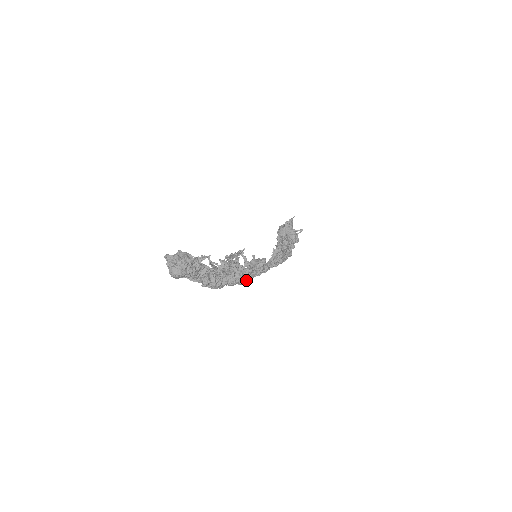
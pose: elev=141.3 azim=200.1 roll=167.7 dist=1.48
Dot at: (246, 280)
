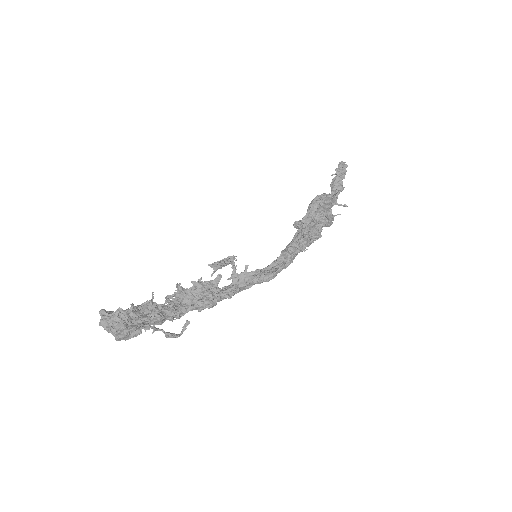
Dot at: (226, 298)
